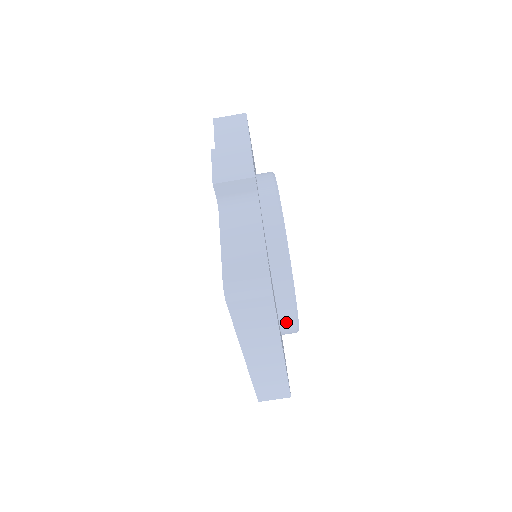
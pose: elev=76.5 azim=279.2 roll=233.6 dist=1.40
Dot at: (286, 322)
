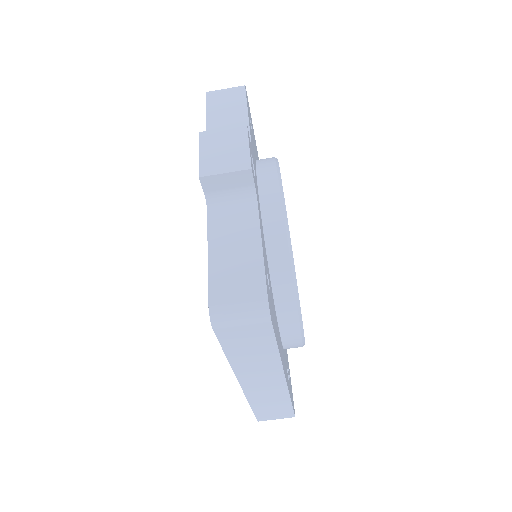
Dot at: (289, 338)
